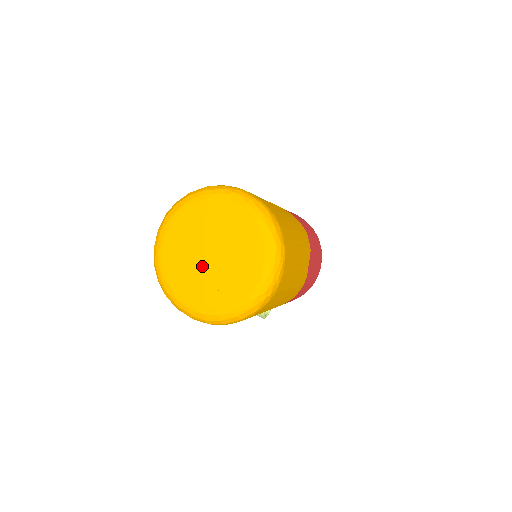
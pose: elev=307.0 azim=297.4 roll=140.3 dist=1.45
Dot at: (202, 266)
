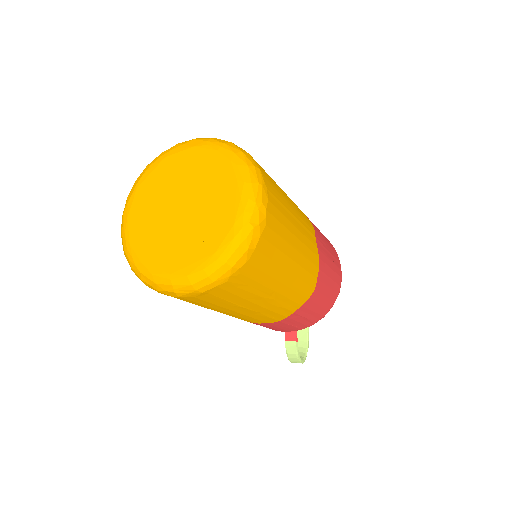
Dot at: (173, 224)
